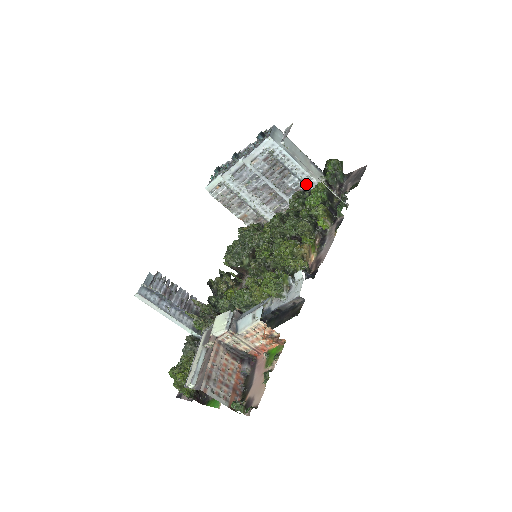
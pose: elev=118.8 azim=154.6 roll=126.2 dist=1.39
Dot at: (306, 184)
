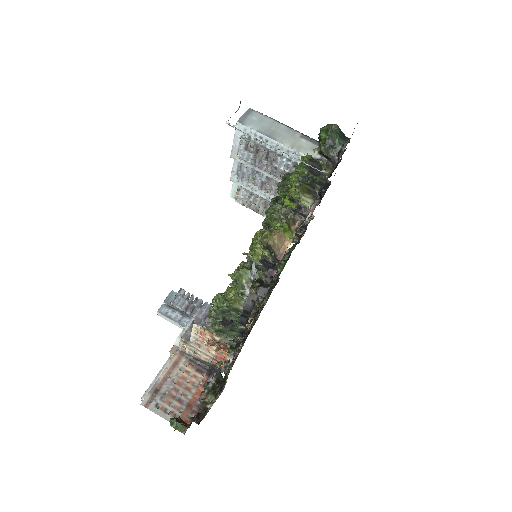
Dot at: (298, 163)
